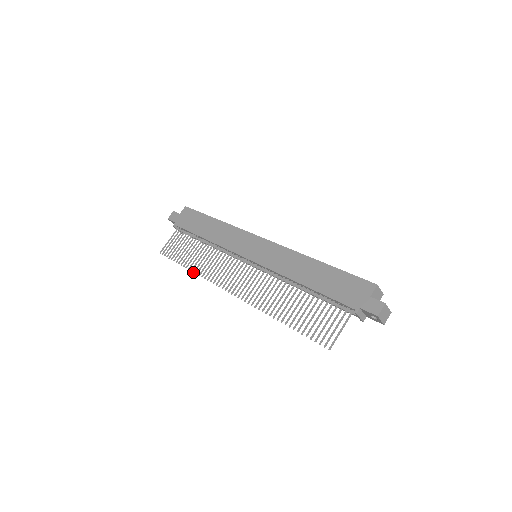
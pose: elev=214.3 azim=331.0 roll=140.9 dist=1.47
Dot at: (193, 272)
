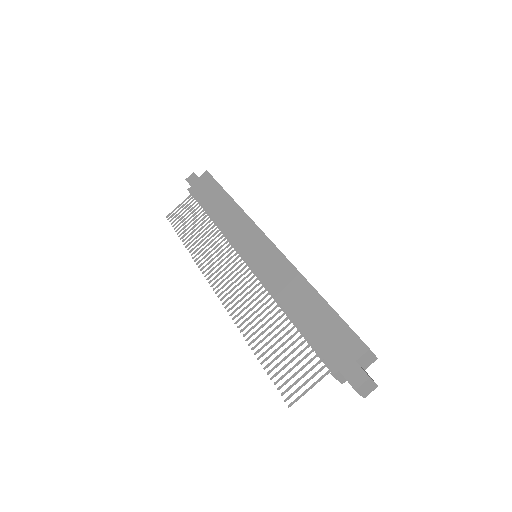
Dot at: (189, 252)
